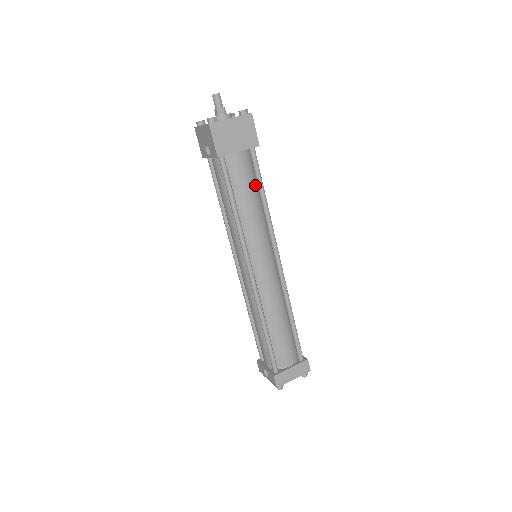
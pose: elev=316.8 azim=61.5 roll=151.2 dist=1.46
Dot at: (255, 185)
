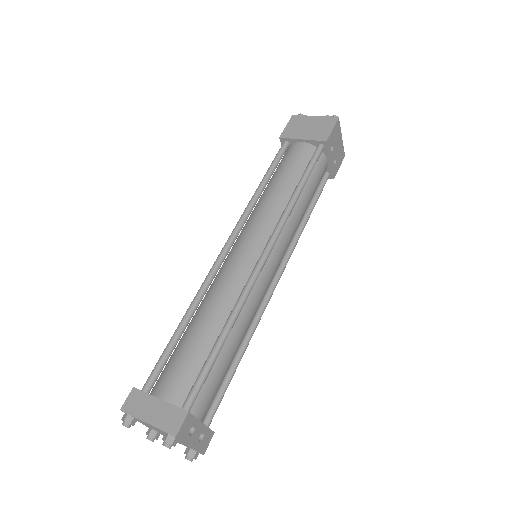
Dot at: (300, 176)
